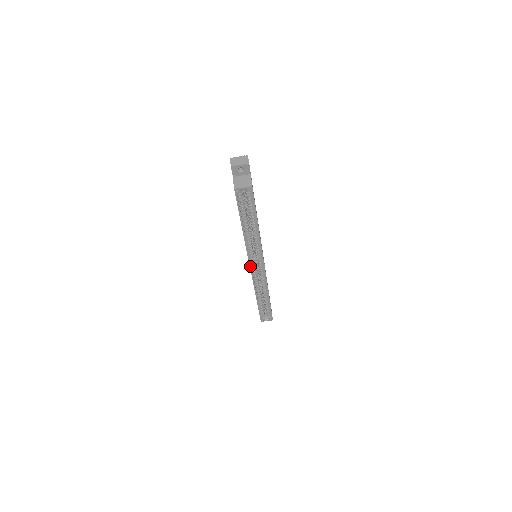
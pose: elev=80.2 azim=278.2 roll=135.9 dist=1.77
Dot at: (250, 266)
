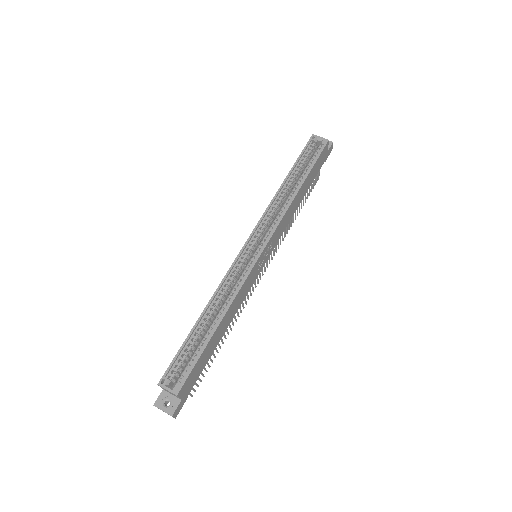
Dot at: (250, 237)
